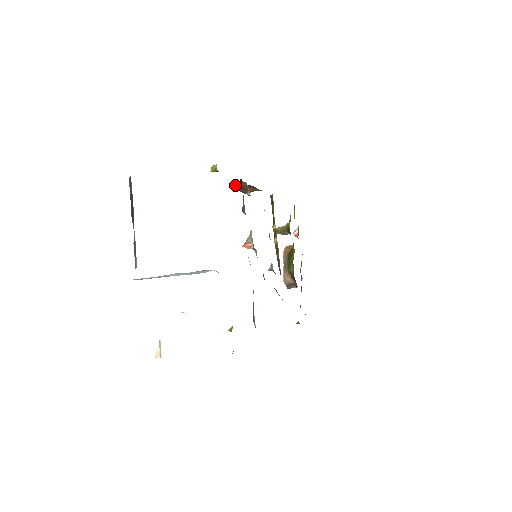
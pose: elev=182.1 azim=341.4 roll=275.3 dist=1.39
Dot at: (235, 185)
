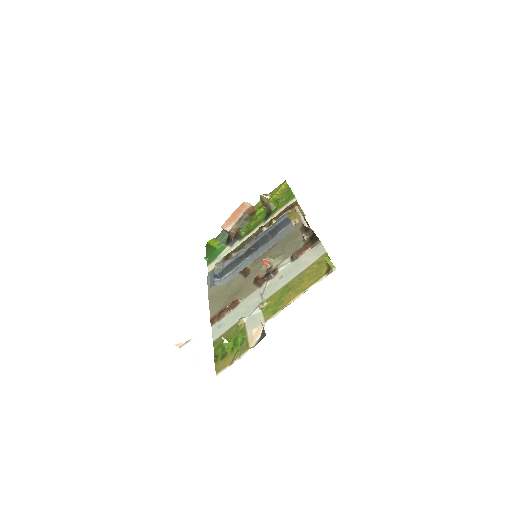
Dot at: (307, 226)
